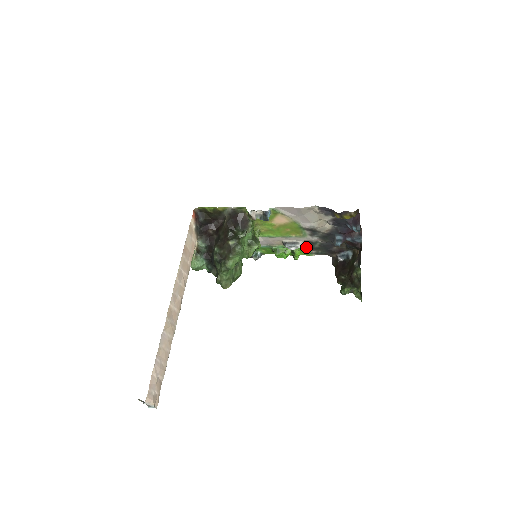
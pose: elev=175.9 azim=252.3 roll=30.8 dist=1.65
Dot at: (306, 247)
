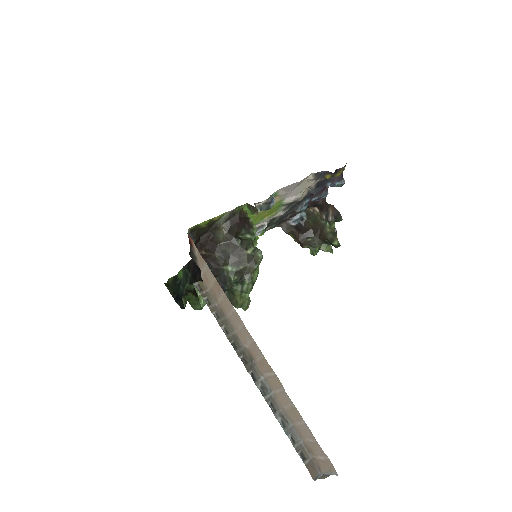
Dot at: (266, 227)
